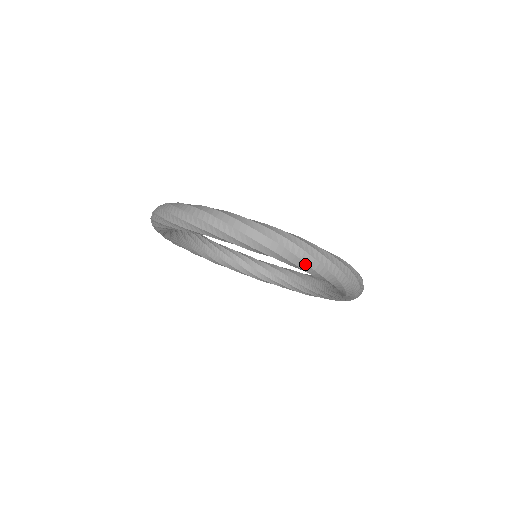
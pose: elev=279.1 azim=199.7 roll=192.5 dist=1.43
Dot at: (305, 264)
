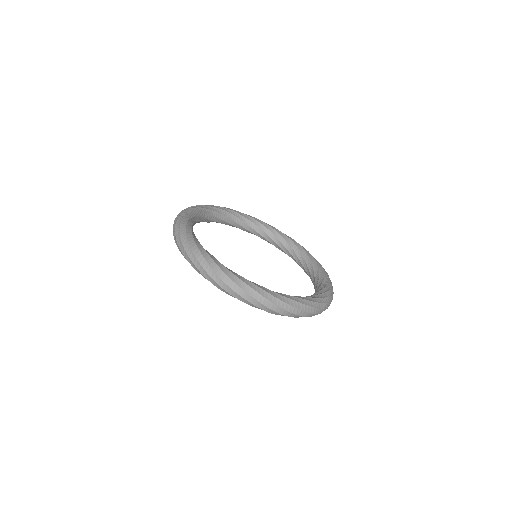
Dot at: occluded
